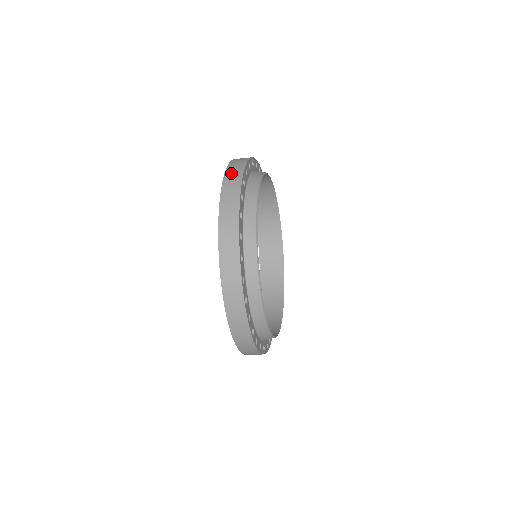
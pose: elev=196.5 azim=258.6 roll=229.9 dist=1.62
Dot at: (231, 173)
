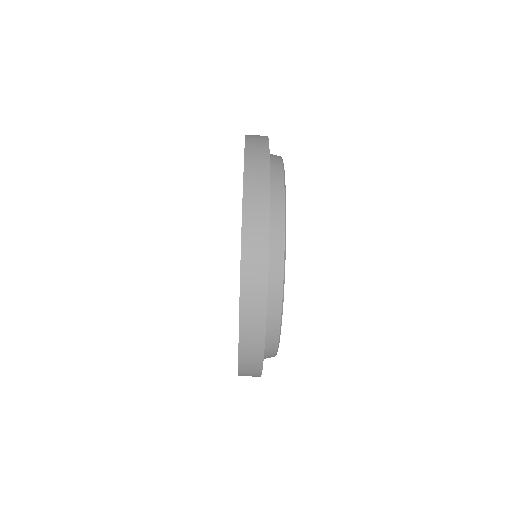
Dot at: (253, 178)
